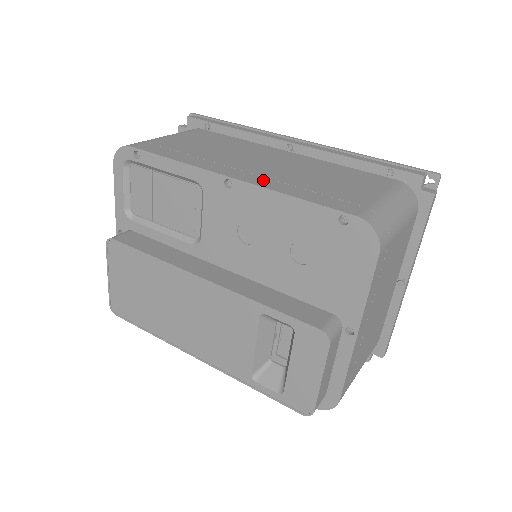
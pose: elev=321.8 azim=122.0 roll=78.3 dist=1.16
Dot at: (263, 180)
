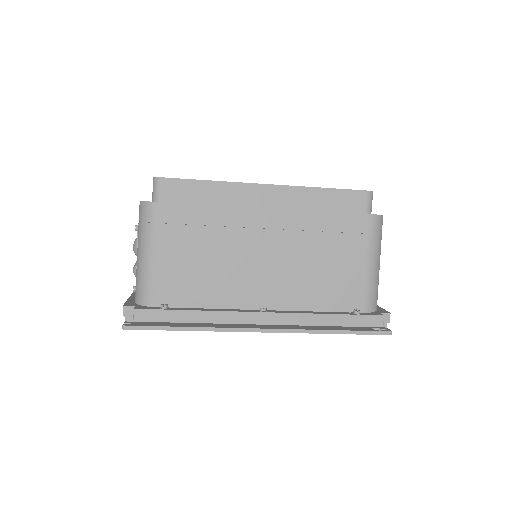
Dot at: occluded
